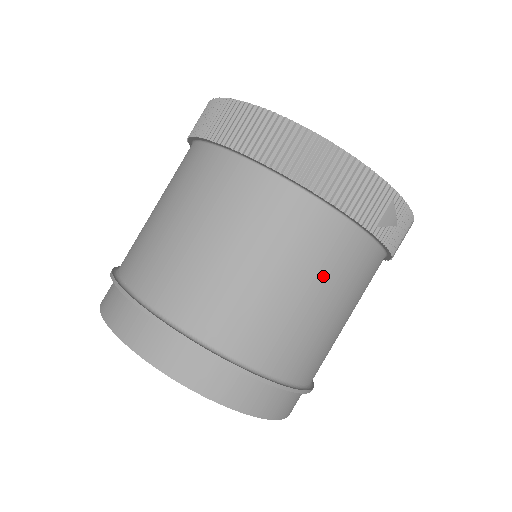
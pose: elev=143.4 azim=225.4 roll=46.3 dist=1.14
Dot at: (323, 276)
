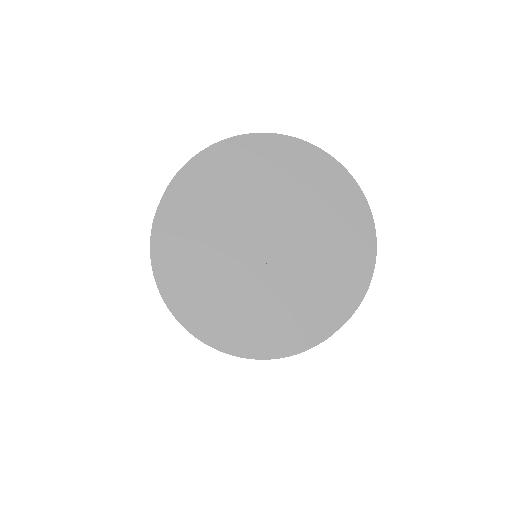
Dot at: occluded
